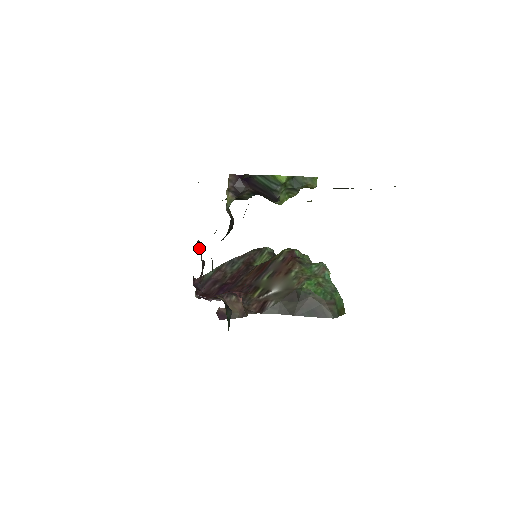
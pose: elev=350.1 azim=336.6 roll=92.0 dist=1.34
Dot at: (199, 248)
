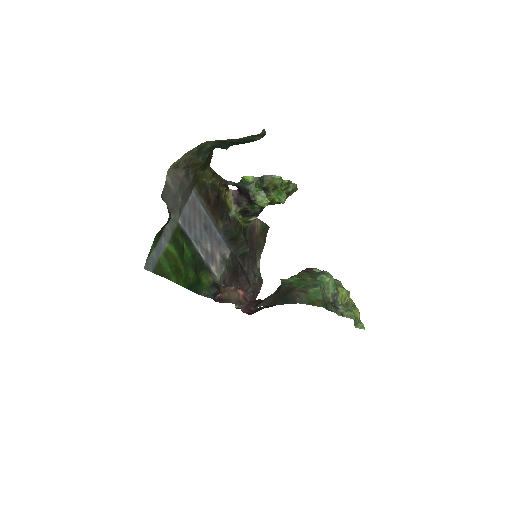
Dot at: (245, 269)
